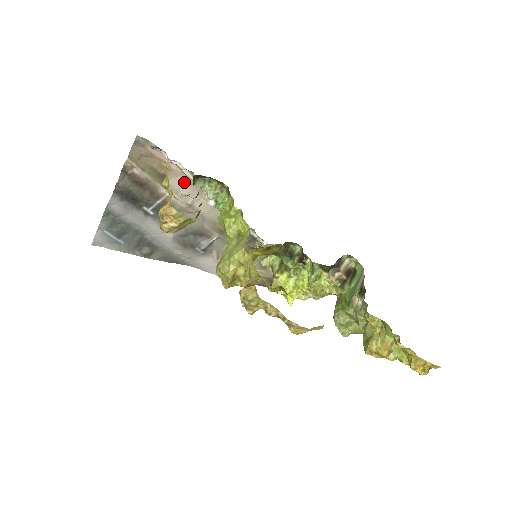
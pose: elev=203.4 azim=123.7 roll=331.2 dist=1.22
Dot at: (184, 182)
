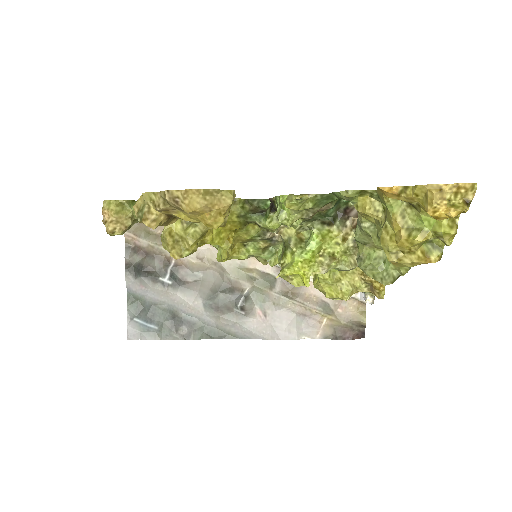
Dot at: occluded
